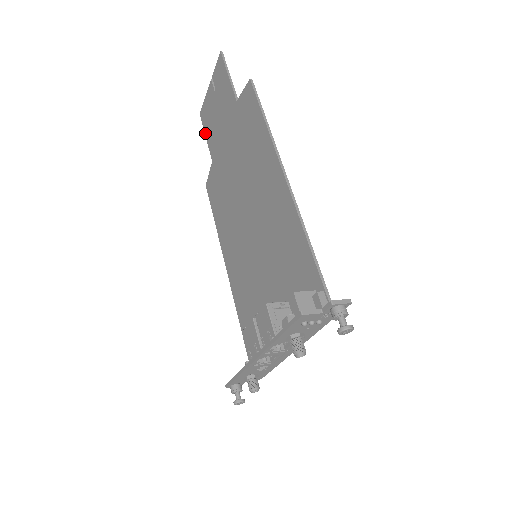
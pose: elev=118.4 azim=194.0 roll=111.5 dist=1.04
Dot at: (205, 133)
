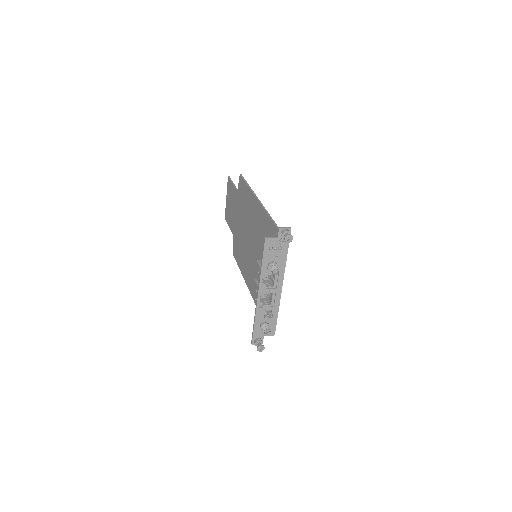
Dot at: (228, 225)
